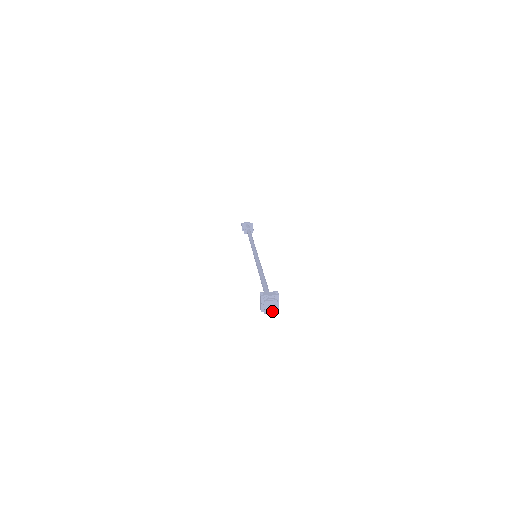
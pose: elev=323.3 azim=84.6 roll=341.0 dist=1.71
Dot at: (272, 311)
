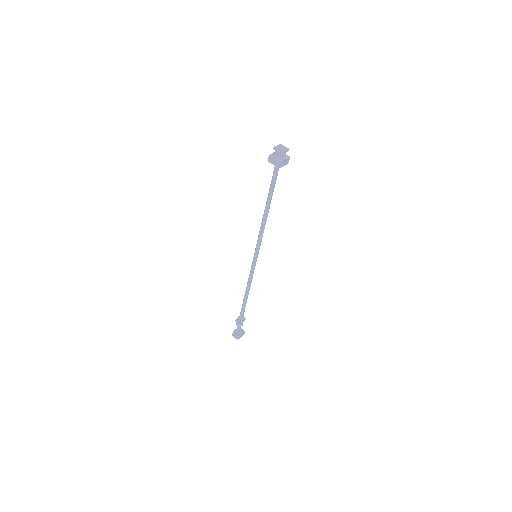
Dot at: (285, 150)
